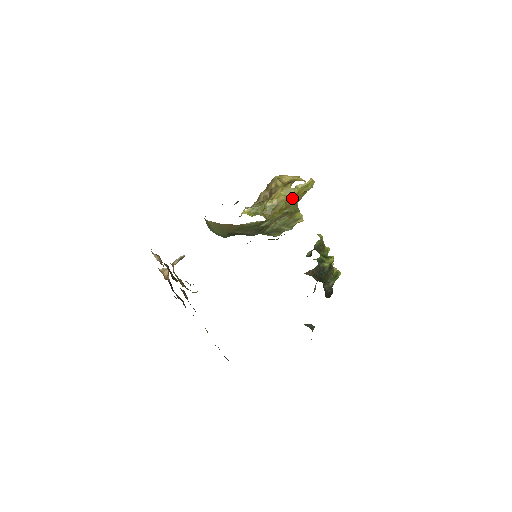
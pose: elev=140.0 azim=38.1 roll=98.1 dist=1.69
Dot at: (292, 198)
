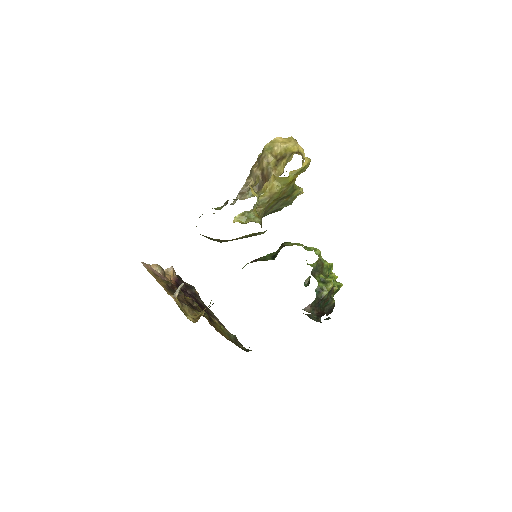
Dot at: (286, 186)
